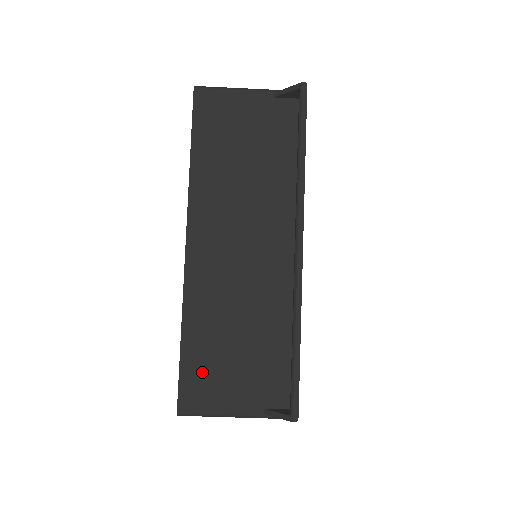
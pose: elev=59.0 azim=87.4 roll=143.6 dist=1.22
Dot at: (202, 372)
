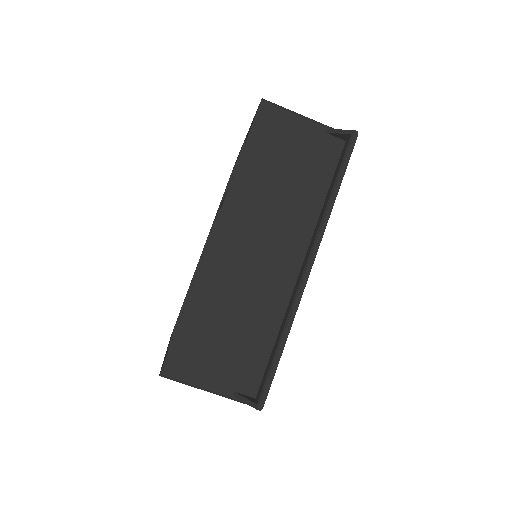
Dot at: (192, 345)
